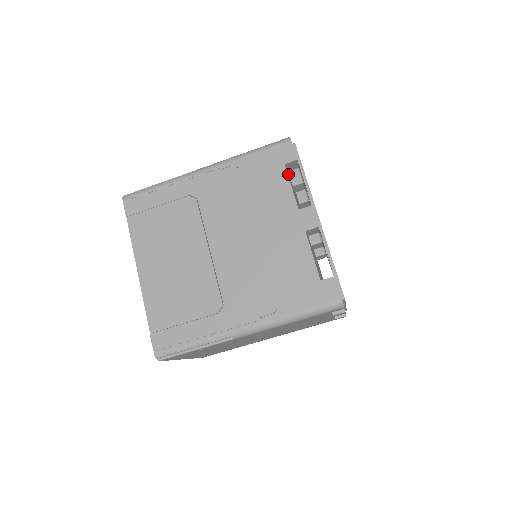
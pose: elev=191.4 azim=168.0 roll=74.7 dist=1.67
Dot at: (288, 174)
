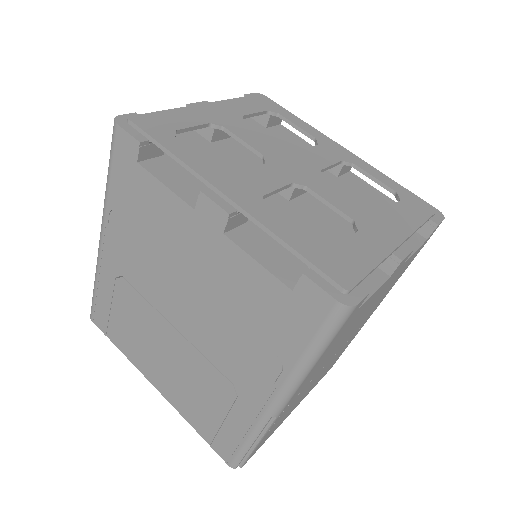
Dot at: occluded
